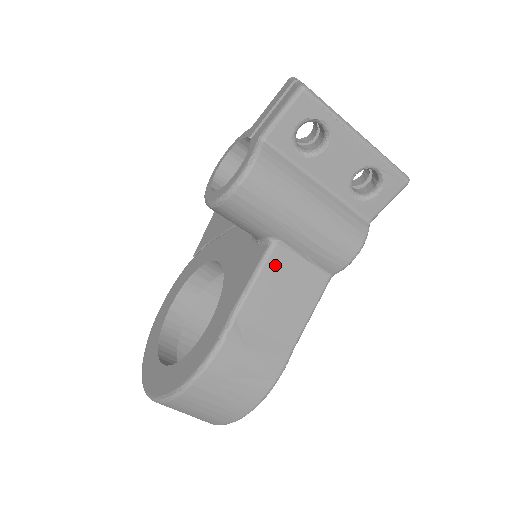
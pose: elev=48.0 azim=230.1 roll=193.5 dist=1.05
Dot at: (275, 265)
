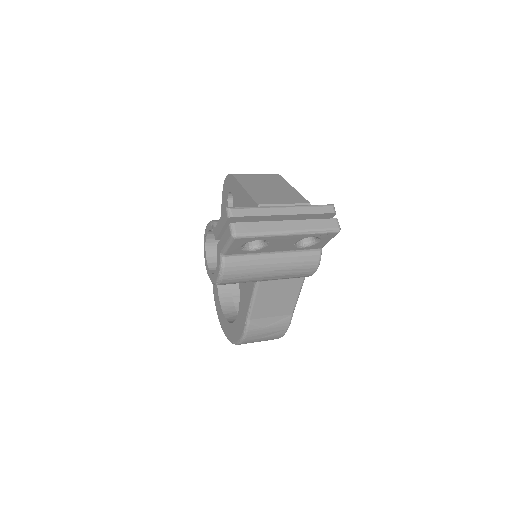
Dot at: (263, 290)
